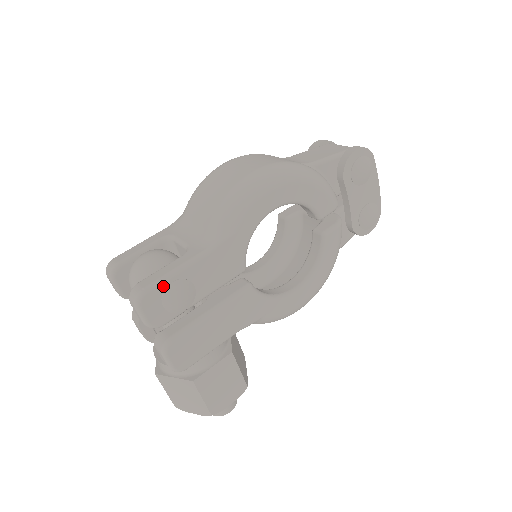
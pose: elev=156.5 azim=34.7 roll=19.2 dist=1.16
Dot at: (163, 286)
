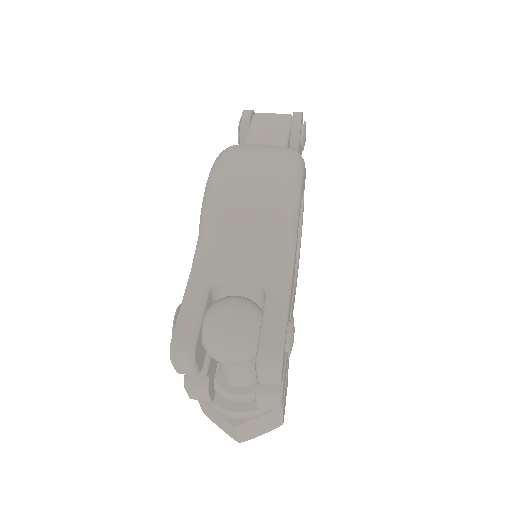
Dot at: (286, 336)
